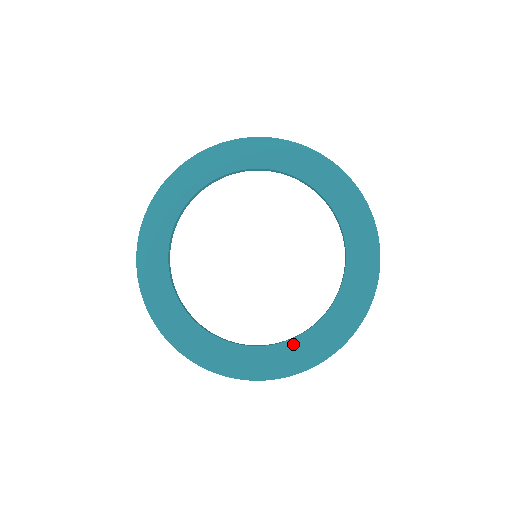
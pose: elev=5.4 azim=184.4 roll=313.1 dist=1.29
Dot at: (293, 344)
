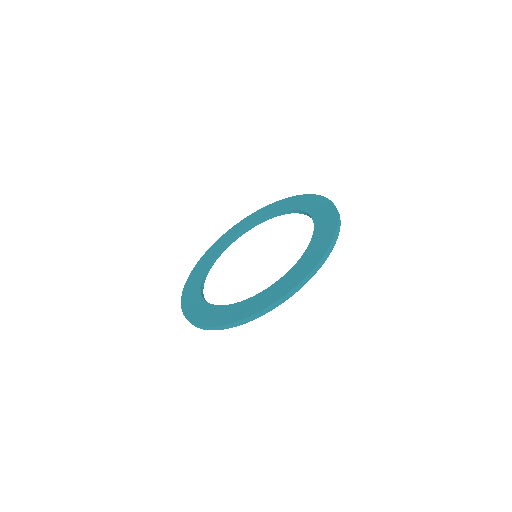
Dot at: (266, 292)
